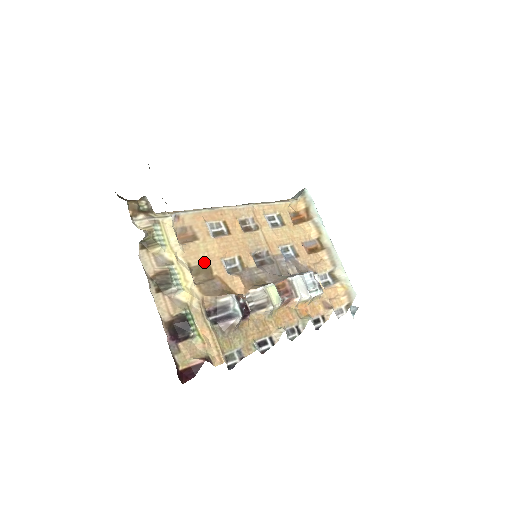
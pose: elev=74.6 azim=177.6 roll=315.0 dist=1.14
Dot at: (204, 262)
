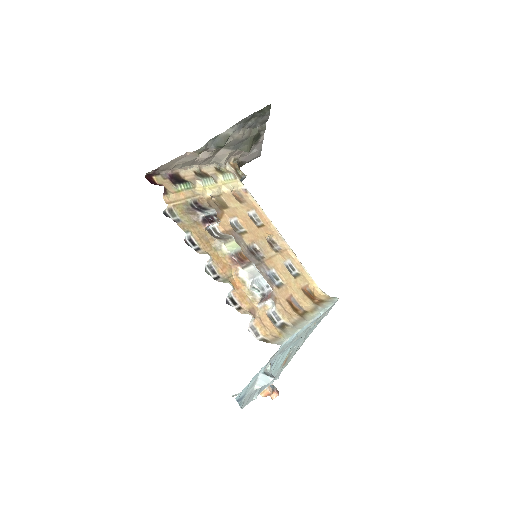
Dot at: (228, 205)
